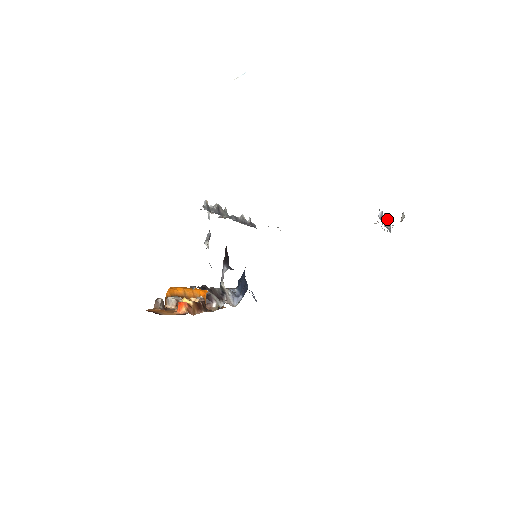
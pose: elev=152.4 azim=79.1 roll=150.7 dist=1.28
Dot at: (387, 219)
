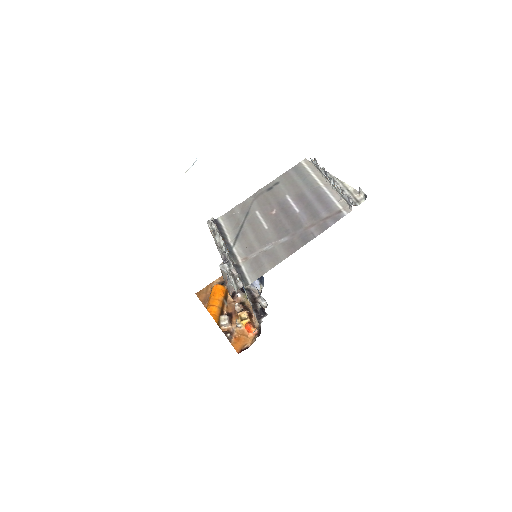
Dot at: (332, 178)
